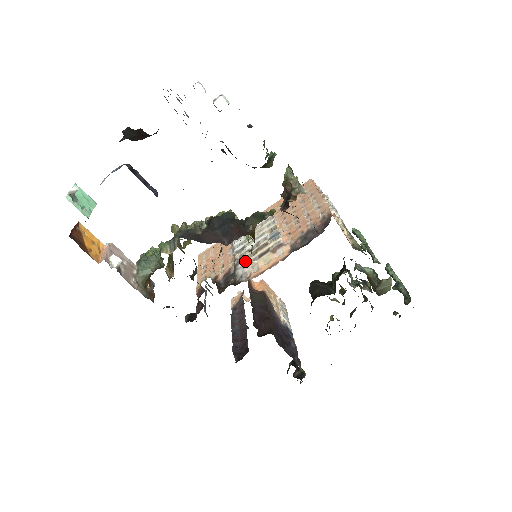
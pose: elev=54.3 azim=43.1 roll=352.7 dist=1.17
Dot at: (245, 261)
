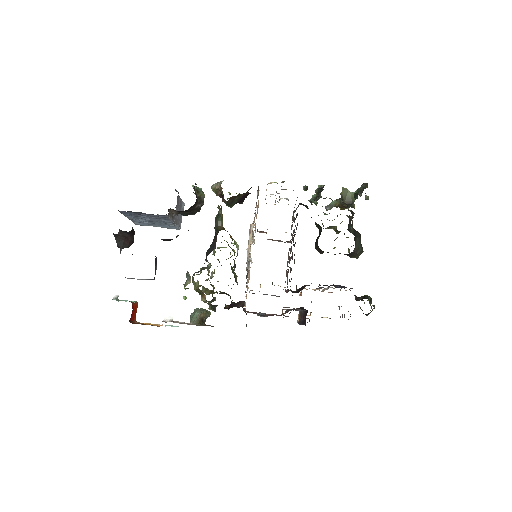
Dot at: occluded
